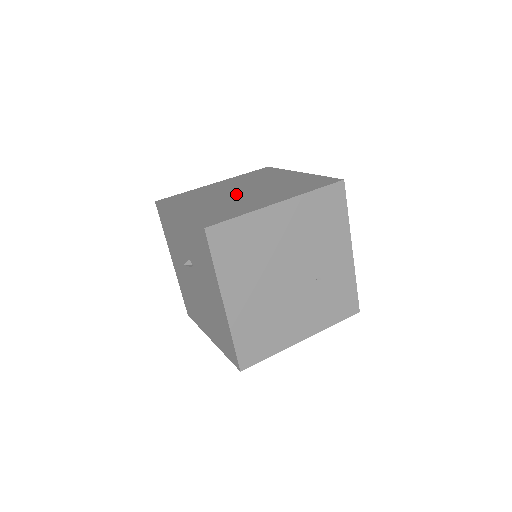
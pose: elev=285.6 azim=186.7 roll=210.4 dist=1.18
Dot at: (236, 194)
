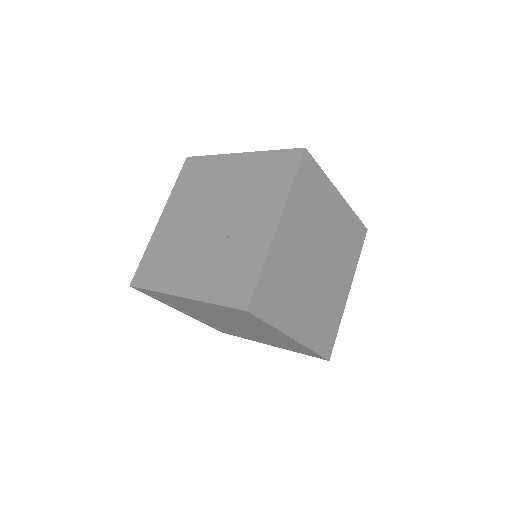
Dot at: occluded
